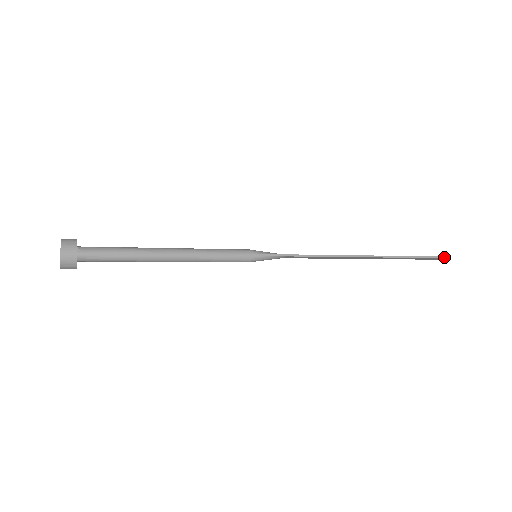
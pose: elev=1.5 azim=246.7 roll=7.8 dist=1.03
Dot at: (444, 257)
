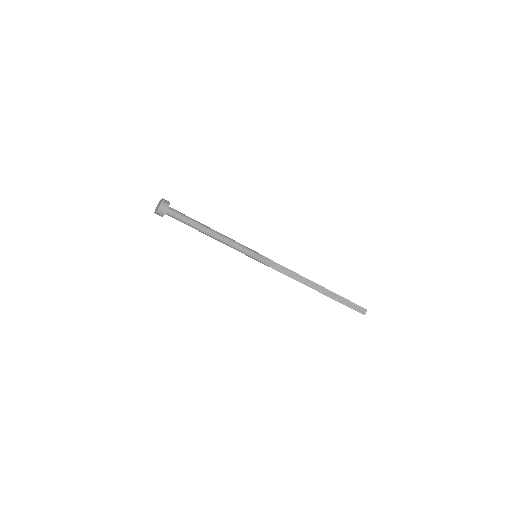
Dot at: (365, 309)
